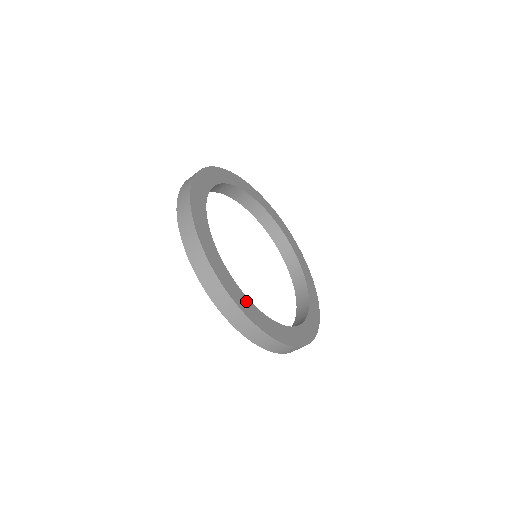
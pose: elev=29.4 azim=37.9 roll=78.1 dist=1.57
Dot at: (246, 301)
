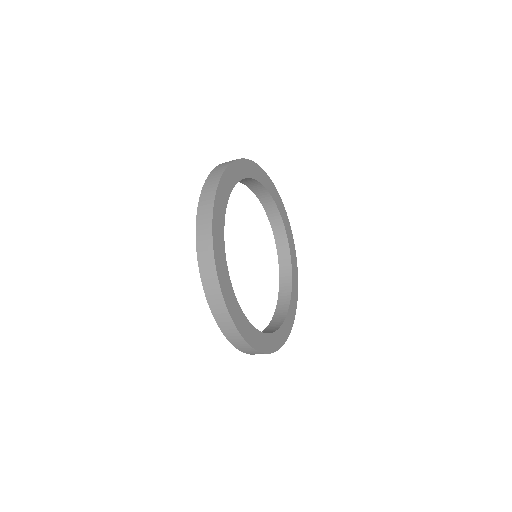
Dot at: (231, 294)
